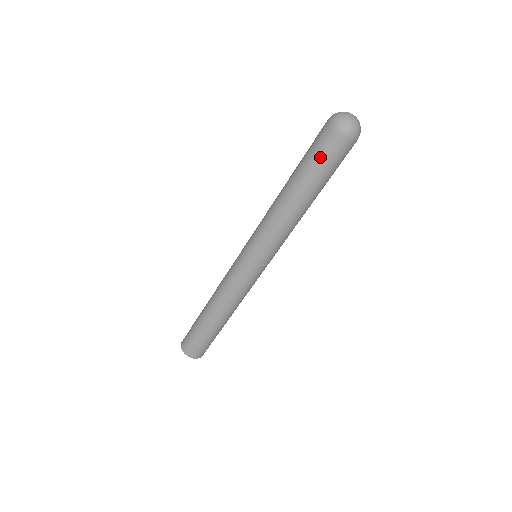
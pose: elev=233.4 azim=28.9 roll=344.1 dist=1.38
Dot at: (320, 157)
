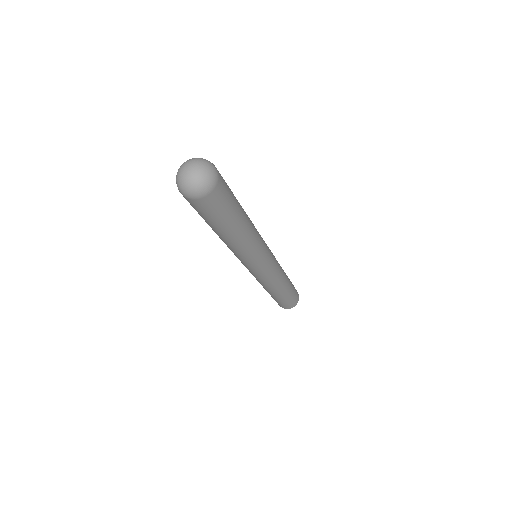
Dot at: occluded
